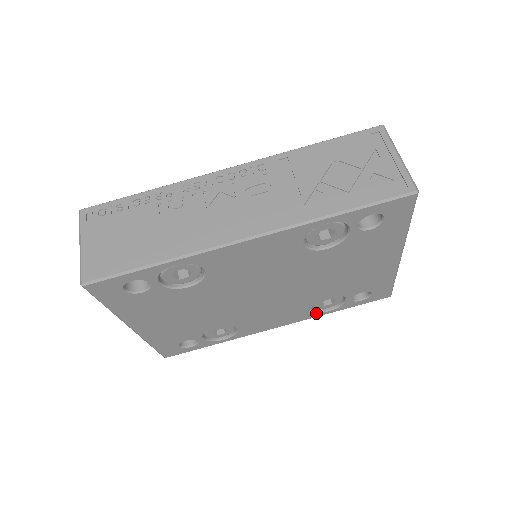
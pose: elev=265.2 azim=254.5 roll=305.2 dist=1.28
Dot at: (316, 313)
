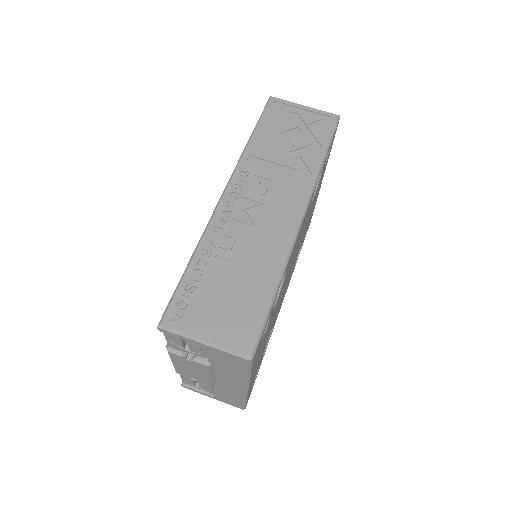
Dot at: (293, 270)
